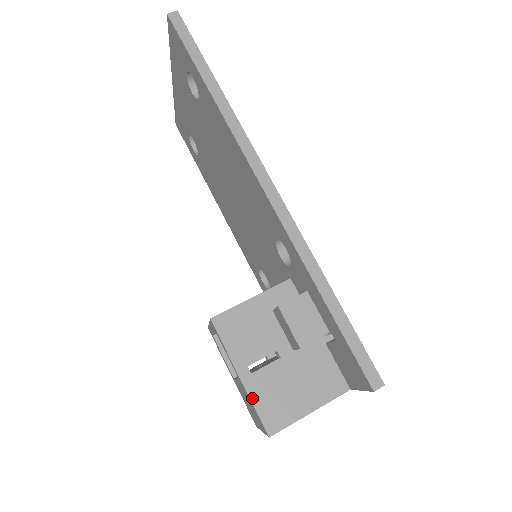
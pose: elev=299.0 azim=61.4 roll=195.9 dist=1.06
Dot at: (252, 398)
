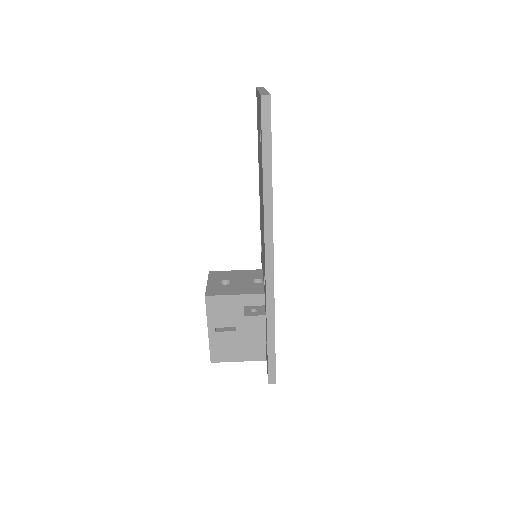
Dot at: (210, 343)
